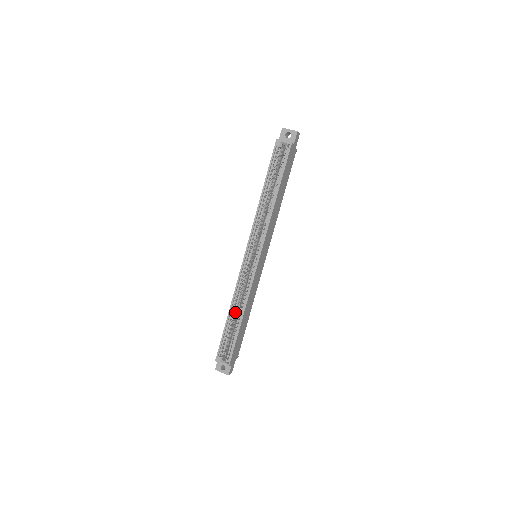
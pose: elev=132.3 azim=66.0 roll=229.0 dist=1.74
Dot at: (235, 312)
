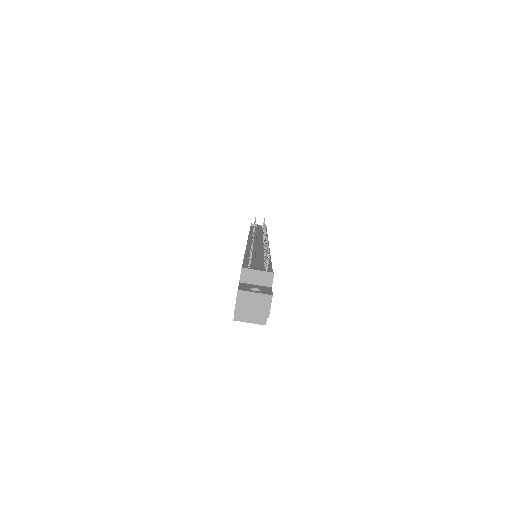
Dot at: occluded
